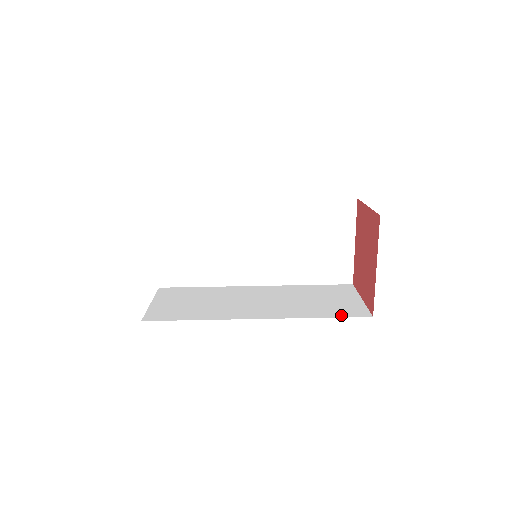
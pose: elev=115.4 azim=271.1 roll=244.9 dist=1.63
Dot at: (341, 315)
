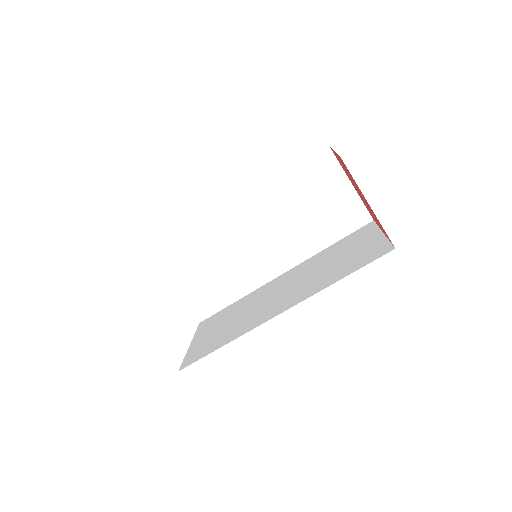
Dot at: (346, 232)
